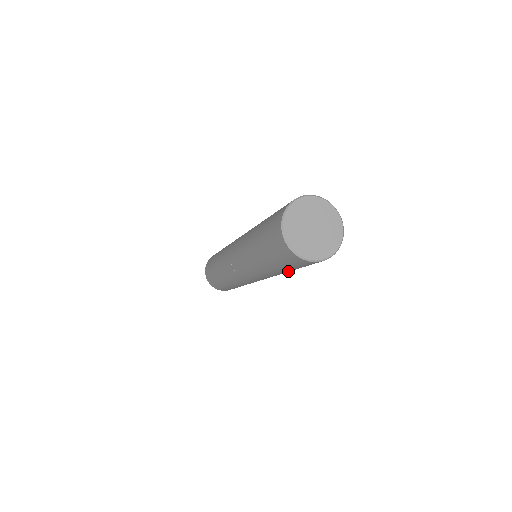
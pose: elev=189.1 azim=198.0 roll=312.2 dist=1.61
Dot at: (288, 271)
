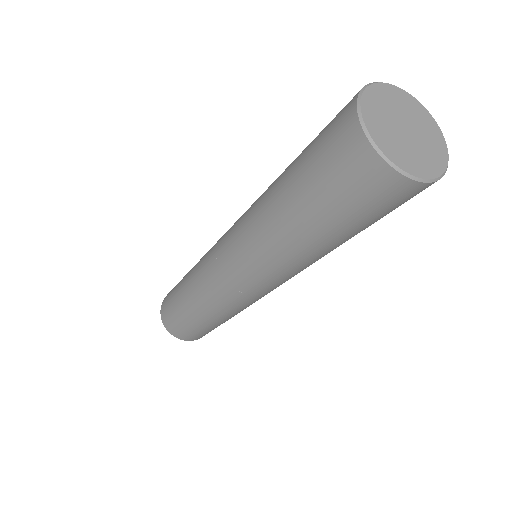
Dot at: (314, 237)
